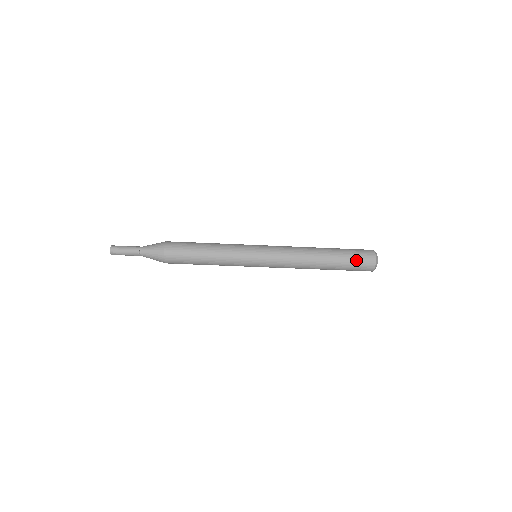
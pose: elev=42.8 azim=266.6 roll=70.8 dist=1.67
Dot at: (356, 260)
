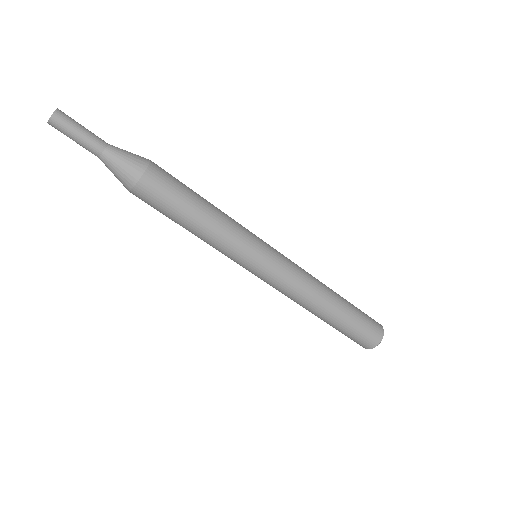
Dot at: (356, 336)
